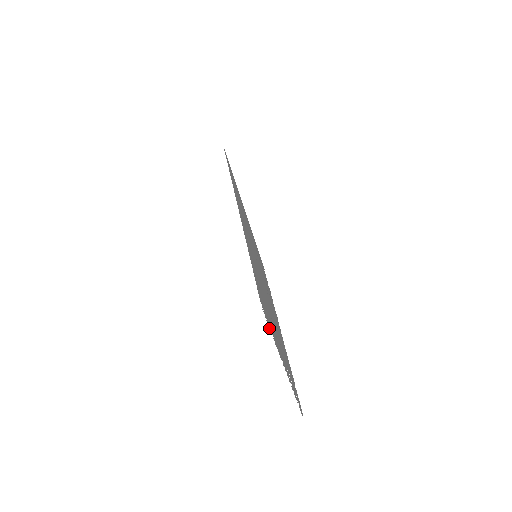
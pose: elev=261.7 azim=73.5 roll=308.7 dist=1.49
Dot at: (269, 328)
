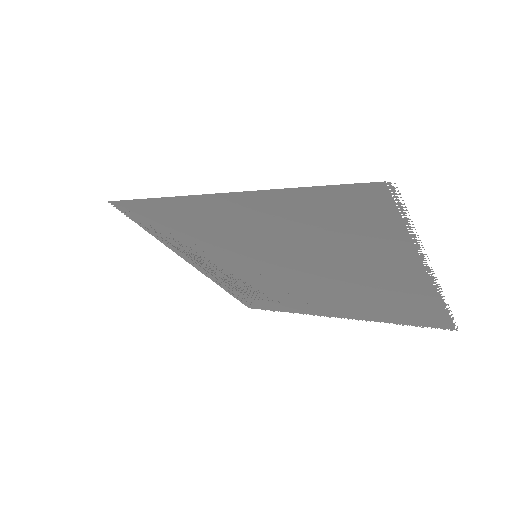
Dot at: (403, 212)
